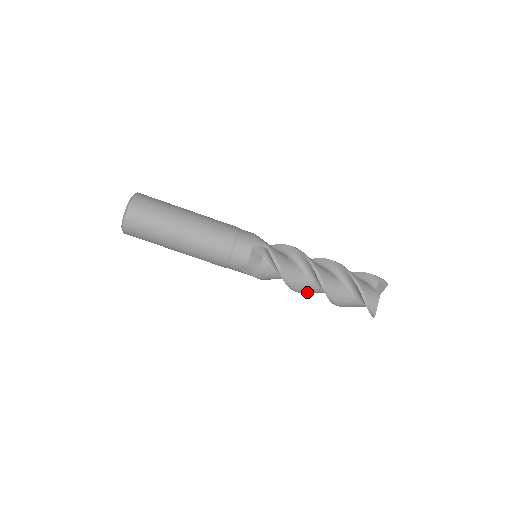
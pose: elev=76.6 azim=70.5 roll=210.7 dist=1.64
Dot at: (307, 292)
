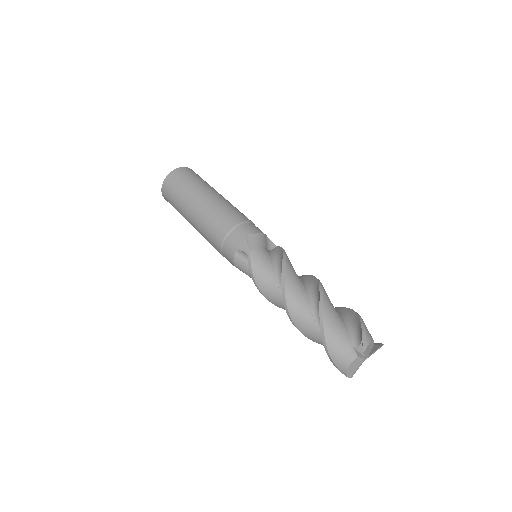
Dot at: (292, 296)
